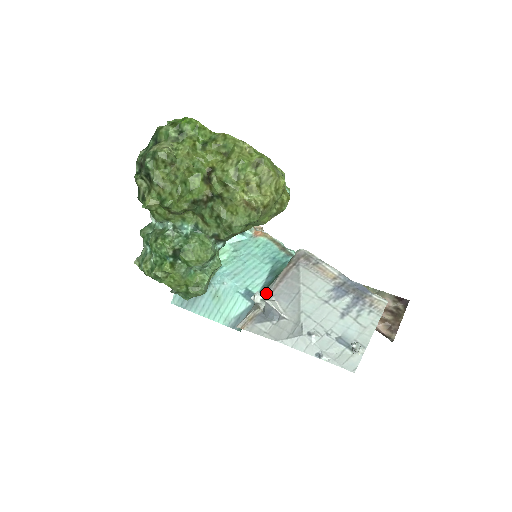
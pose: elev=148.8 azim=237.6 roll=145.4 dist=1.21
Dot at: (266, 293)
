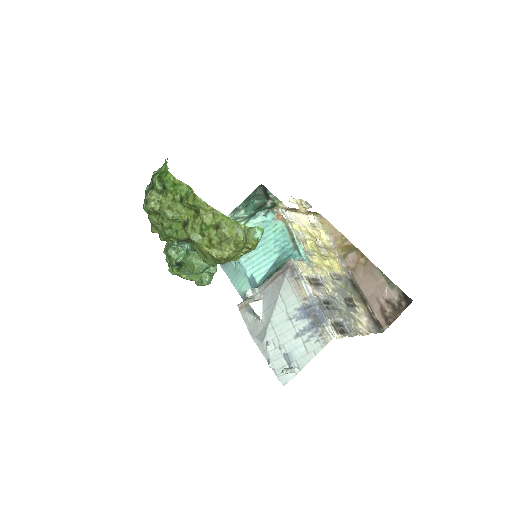
Dot at: (260, 288)
